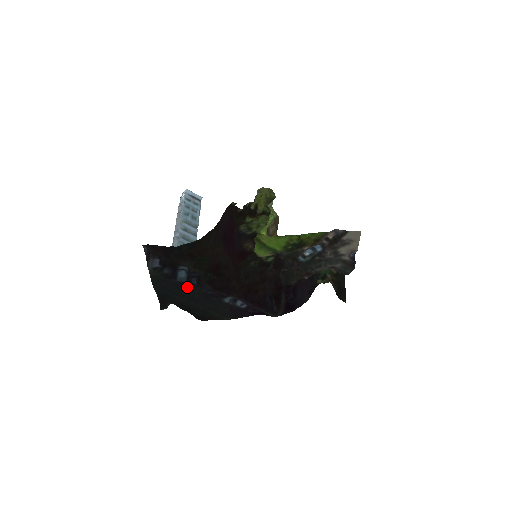
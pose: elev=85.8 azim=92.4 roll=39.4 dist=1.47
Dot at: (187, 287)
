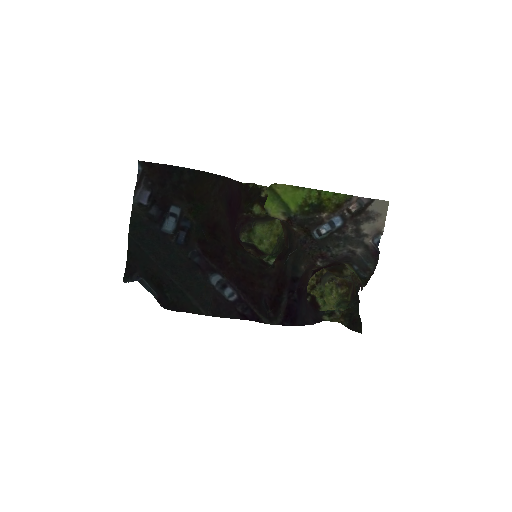
Dot at: (170, 244)
